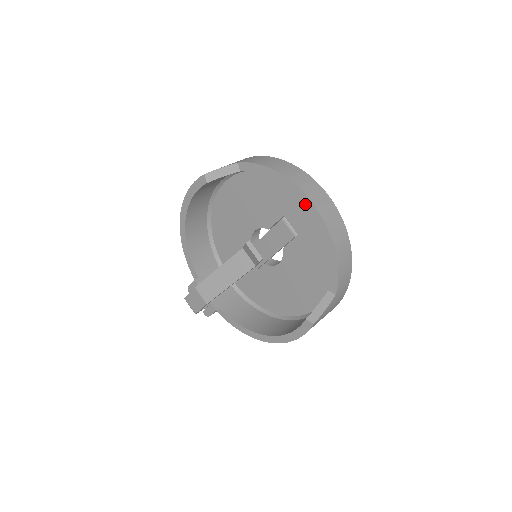
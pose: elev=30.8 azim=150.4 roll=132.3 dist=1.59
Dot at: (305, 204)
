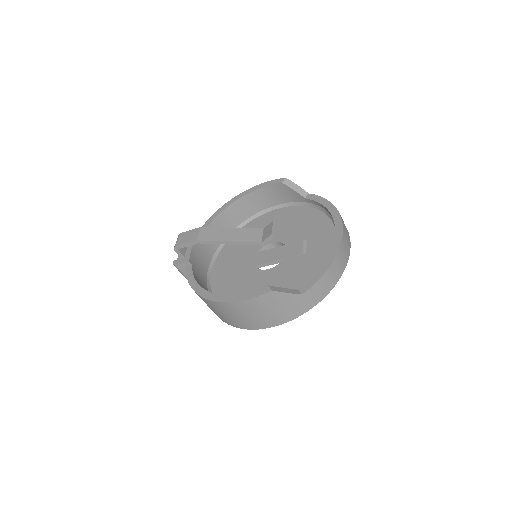
Dot at: (336, 228)
